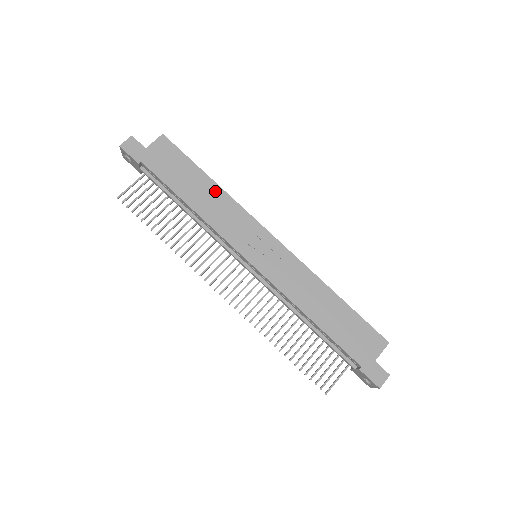
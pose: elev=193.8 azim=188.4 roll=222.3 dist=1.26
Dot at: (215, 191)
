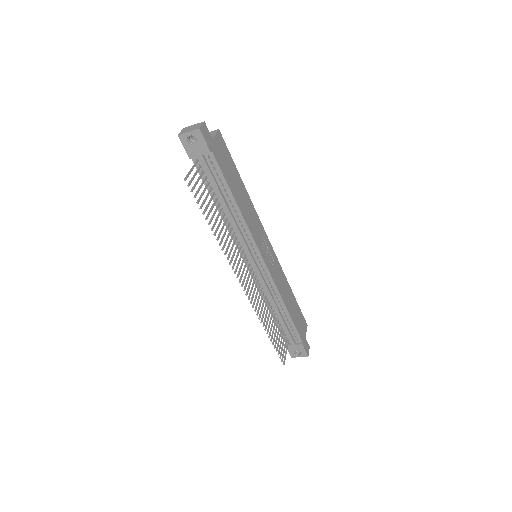
Dot at: (246, 196)
